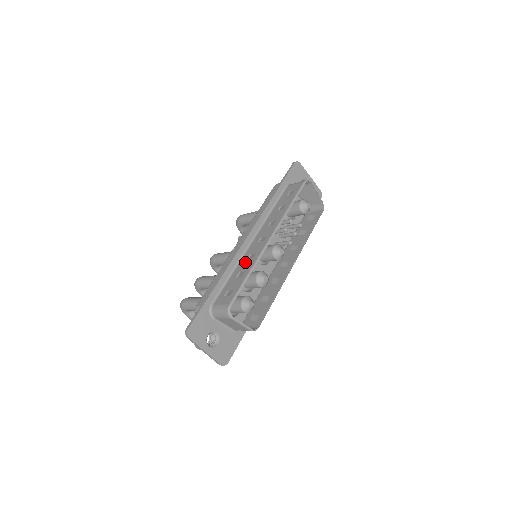
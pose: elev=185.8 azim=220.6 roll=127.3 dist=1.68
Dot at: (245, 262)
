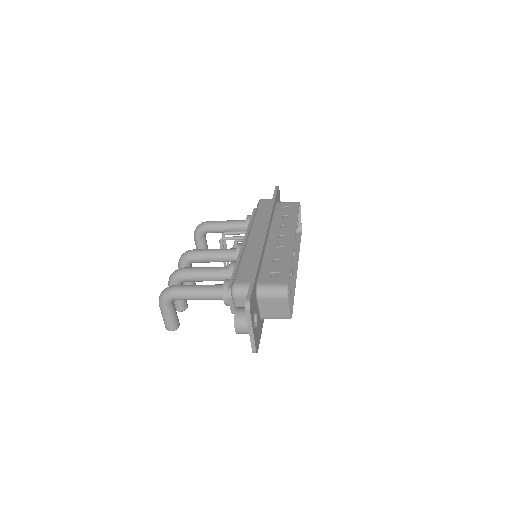
Dot at: (276, 252)
